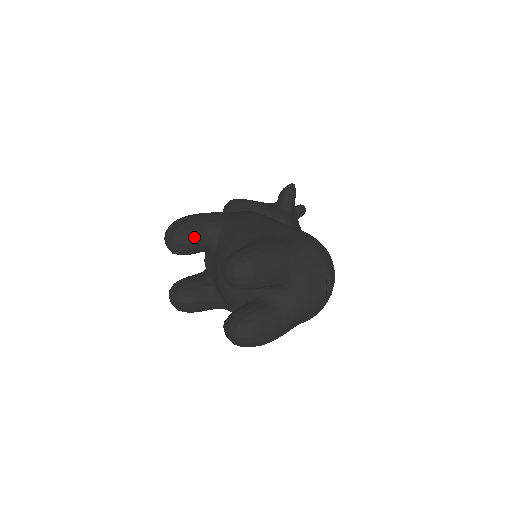
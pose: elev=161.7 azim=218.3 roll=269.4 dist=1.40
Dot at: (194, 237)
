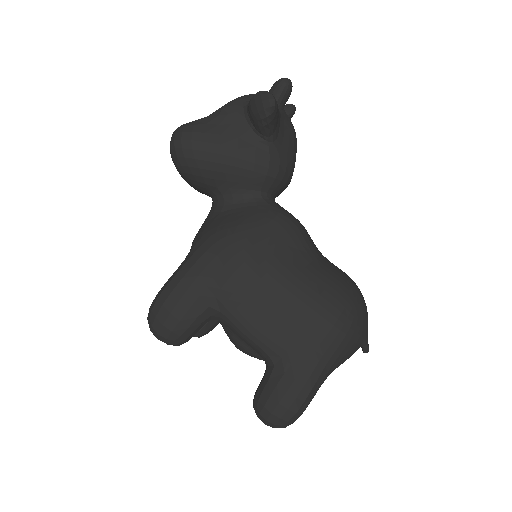
Dot at: (191, 336)
